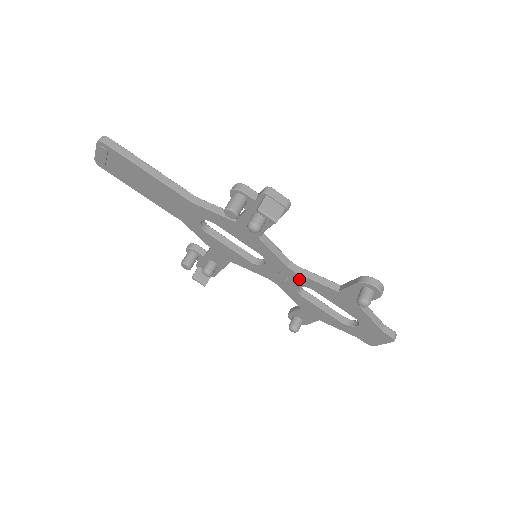
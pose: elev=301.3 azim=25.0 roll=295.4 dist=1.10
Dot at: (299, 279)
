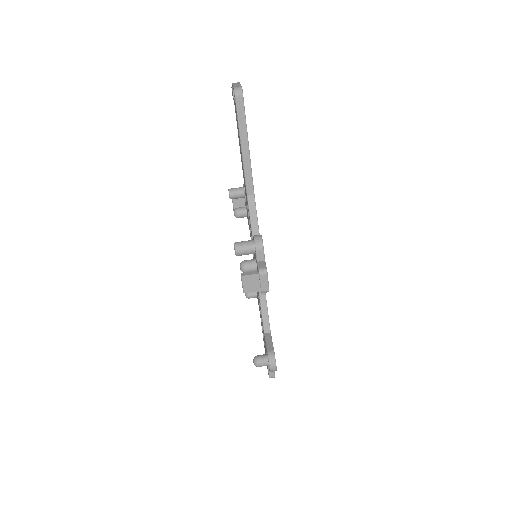
Dot at: occluded
